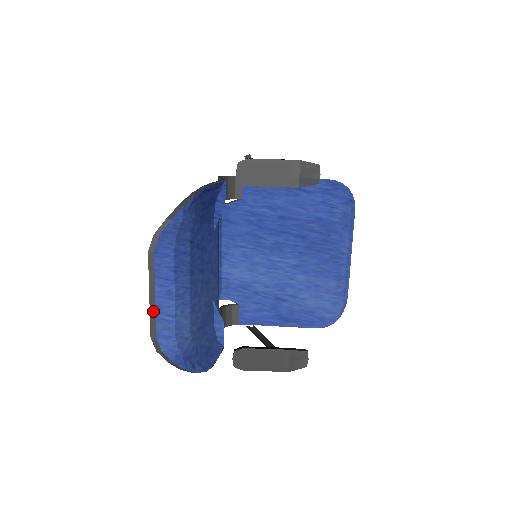
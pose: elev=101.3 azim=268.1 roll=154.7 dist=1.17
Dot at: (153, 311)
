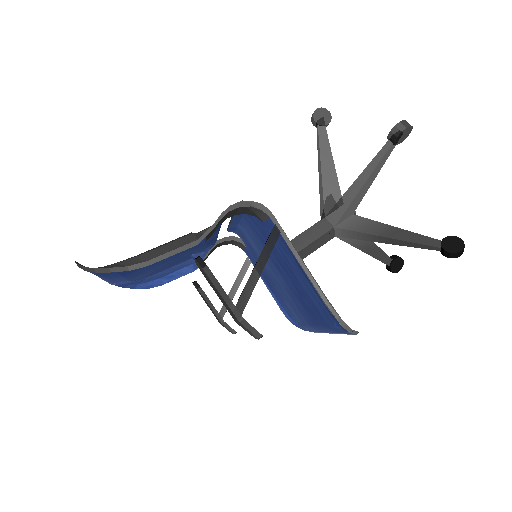
Dot at: occluded
